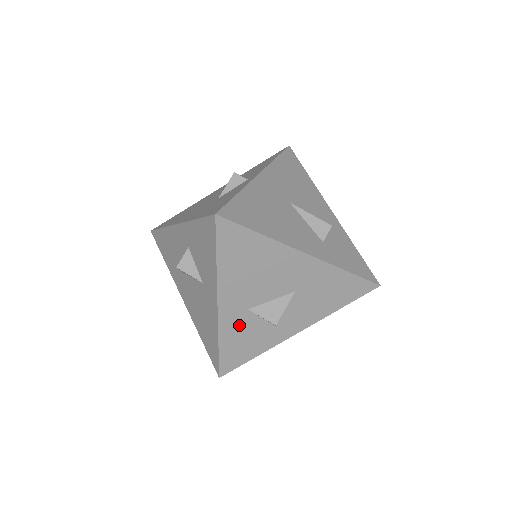
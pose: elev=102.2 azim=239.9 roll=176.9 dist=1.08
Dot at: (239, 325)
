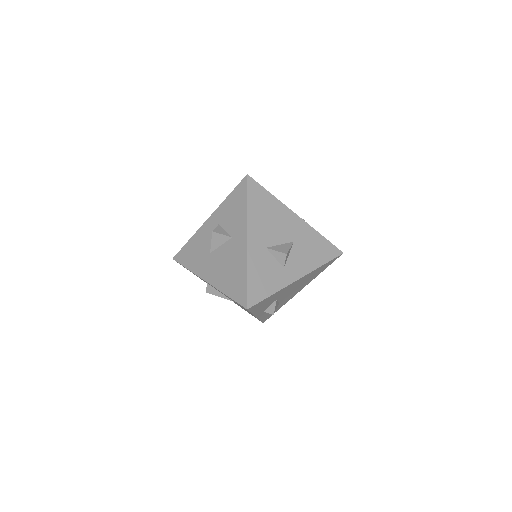
Dot at: (260, 260)
